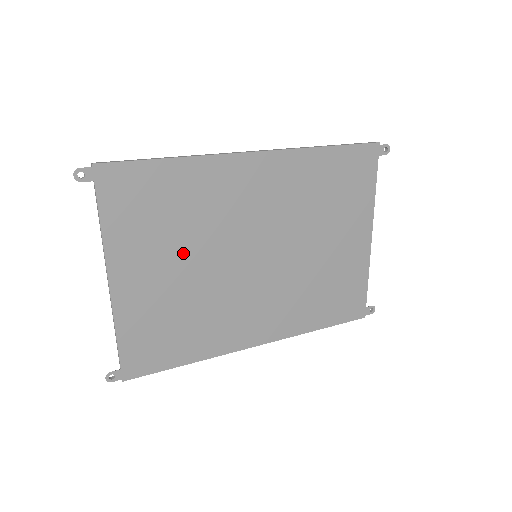
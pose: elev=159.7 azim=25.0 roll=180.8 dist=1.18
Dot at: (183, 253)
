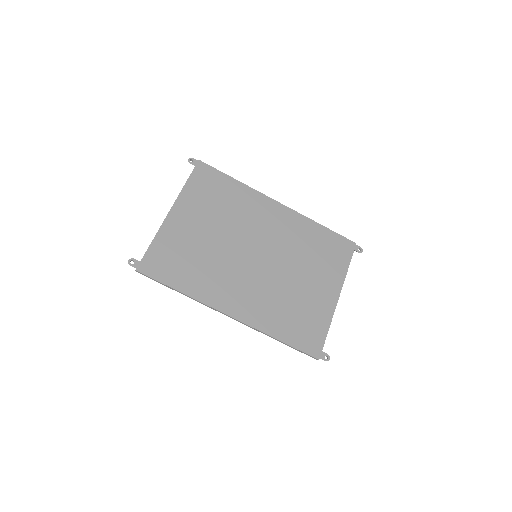
Dot at: (216, 224)
